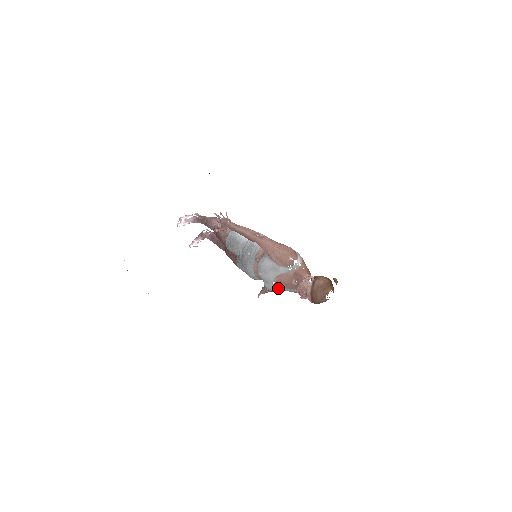
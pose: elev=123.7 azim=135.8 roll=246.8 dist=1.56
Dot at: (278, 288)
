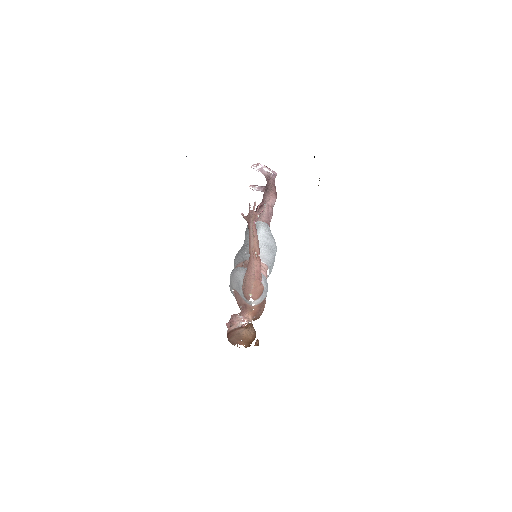
Dot at: (234, 295)
